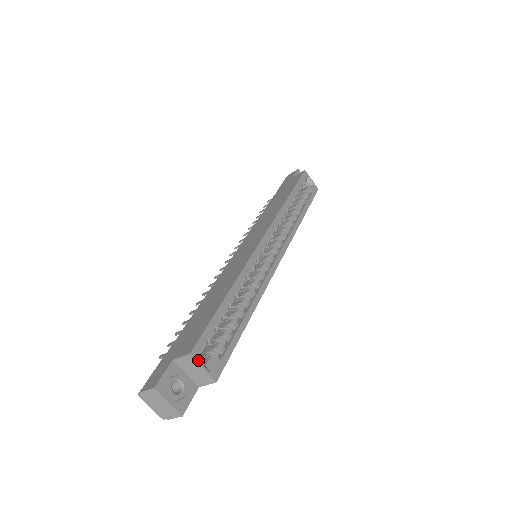
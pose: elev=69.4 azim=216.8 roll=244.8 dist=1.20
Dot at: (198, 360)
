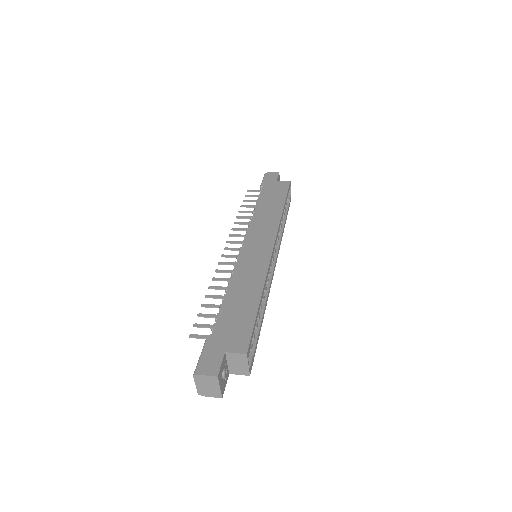
Dot at: occluded
